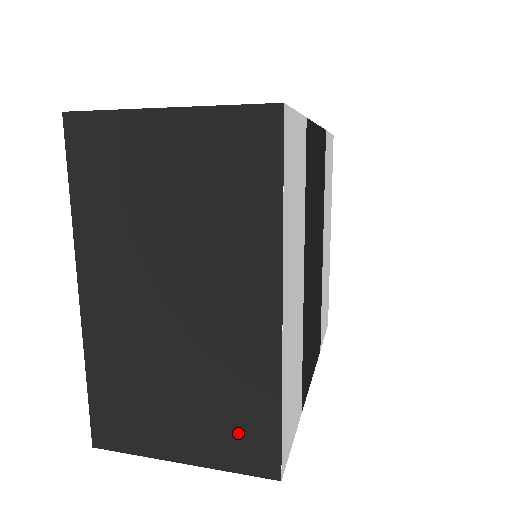
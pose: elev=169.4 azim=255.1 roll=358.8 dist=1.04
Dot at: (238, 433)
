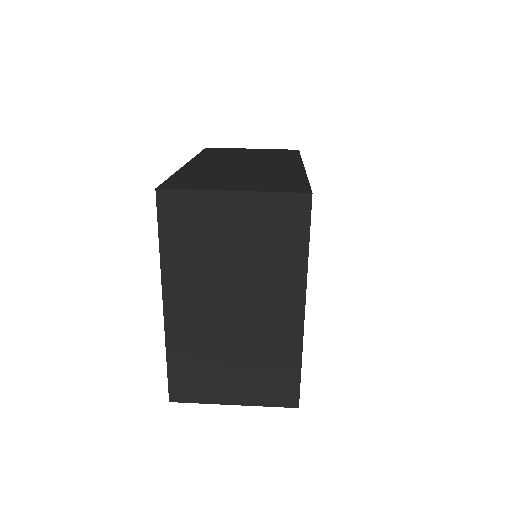
Dot at: (273, 384)
